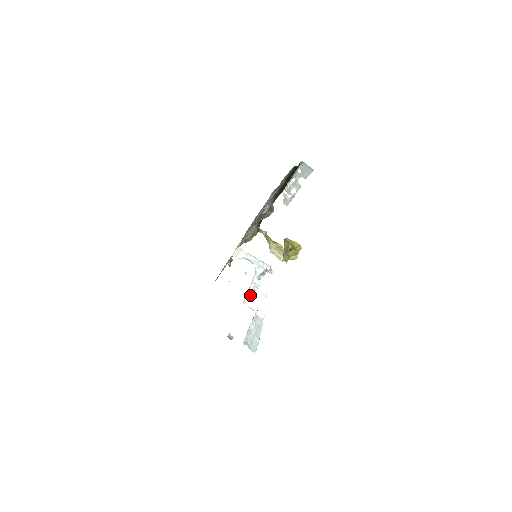
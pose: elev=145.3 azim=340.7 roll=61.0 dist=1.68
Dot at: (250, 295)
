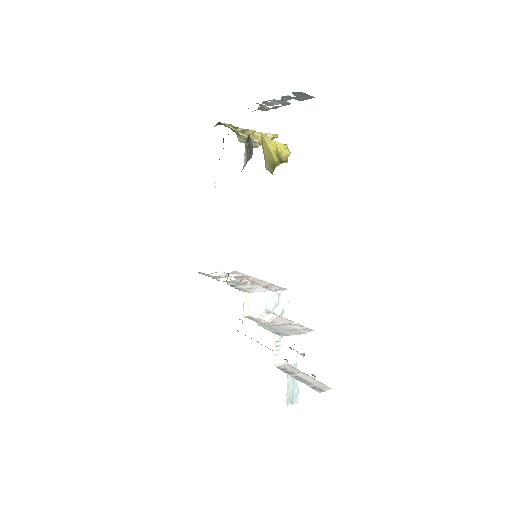
Dot at: (277, 348)
